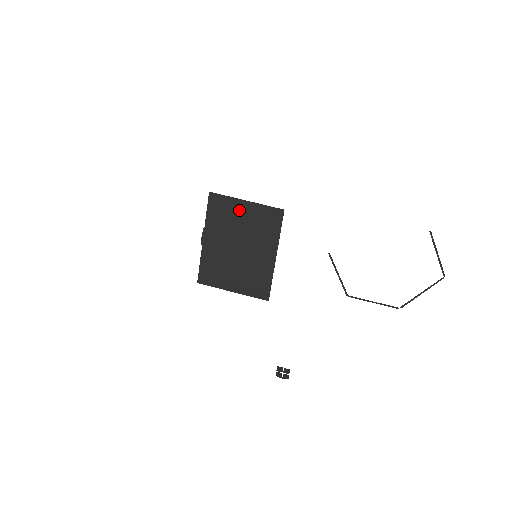
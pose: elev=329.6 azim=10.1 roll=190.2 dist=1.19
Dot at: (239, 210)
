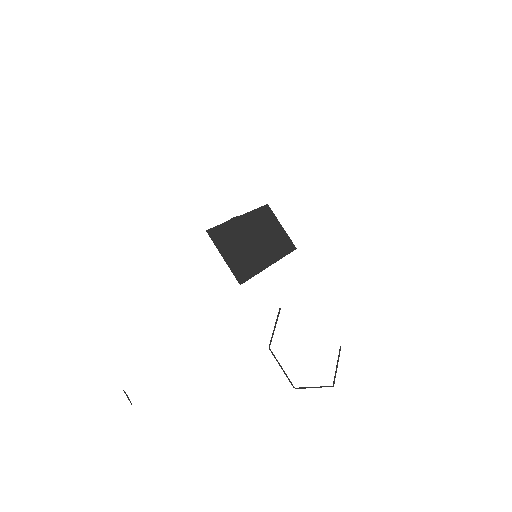
Dot at: (274, 225)
